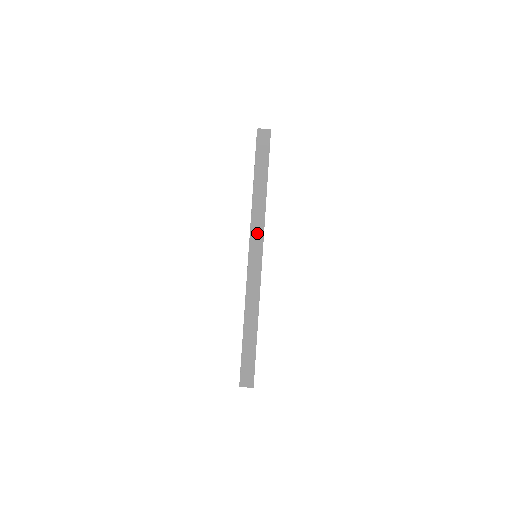
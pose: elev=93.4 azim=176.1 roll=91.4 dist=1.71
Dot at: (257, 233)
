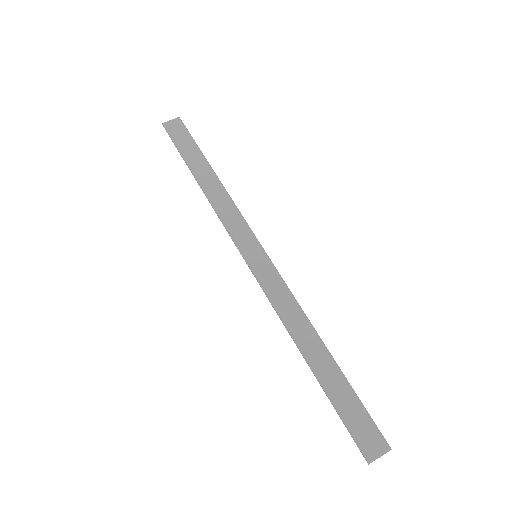
Dot at: (238, 228)
